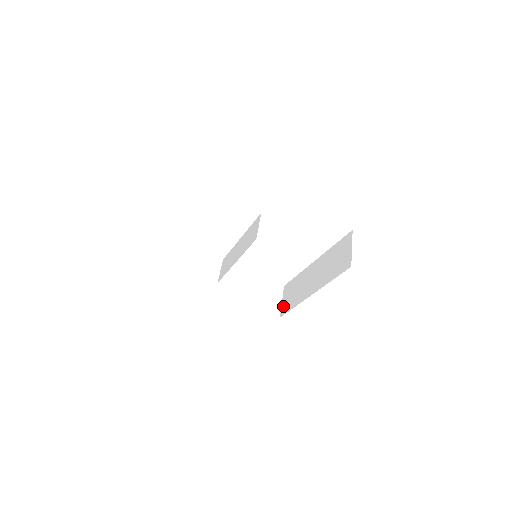
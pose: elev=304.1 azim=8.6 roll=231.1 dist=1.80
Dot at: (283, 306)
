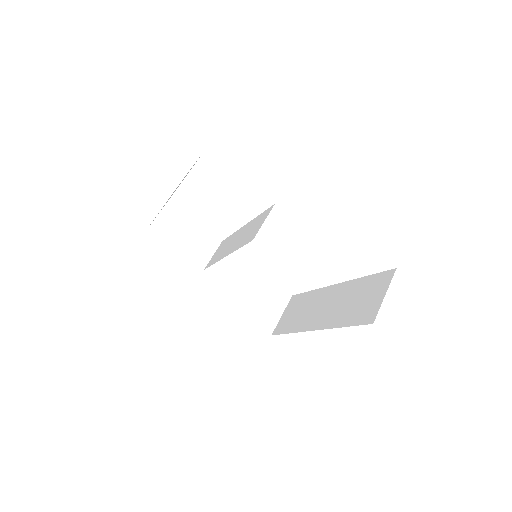
Dot at: (280, 322)
